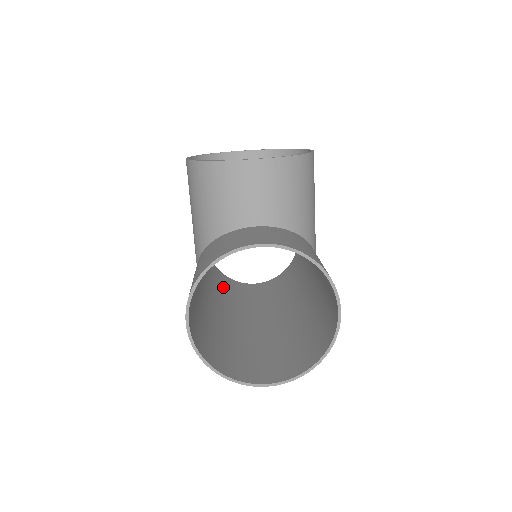
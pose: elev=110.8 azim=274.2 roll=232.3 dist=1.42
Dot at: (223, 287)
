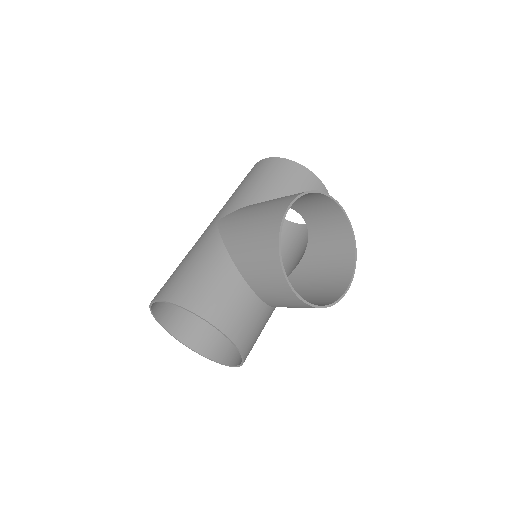
Dot at: occluded
